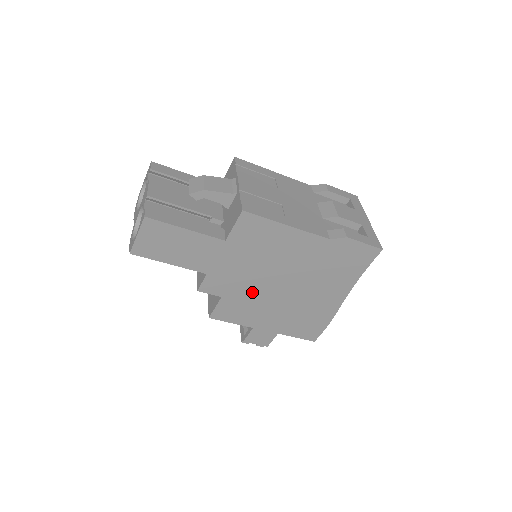
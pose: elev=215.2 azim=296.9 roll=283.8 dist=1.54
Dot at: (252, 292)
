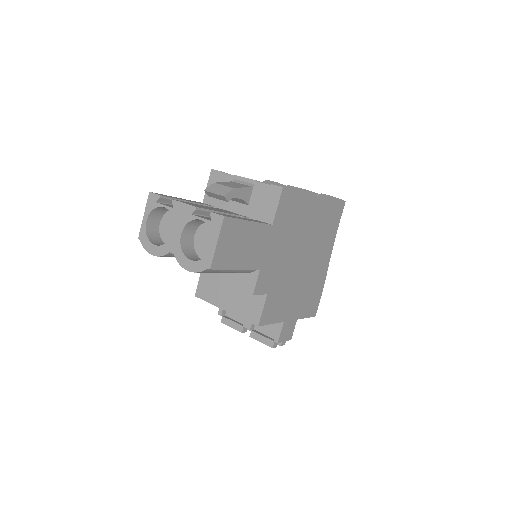
Dot at: (285, 278)
